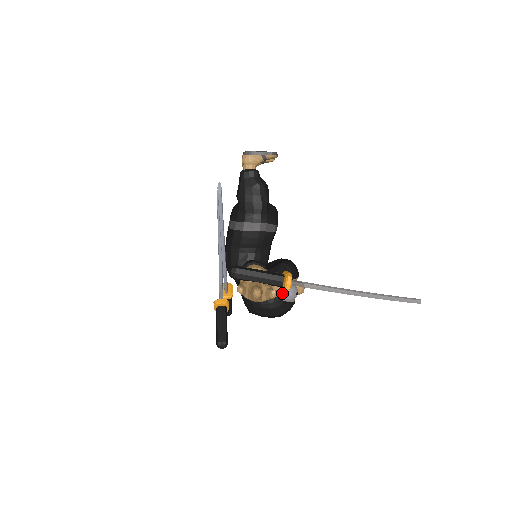
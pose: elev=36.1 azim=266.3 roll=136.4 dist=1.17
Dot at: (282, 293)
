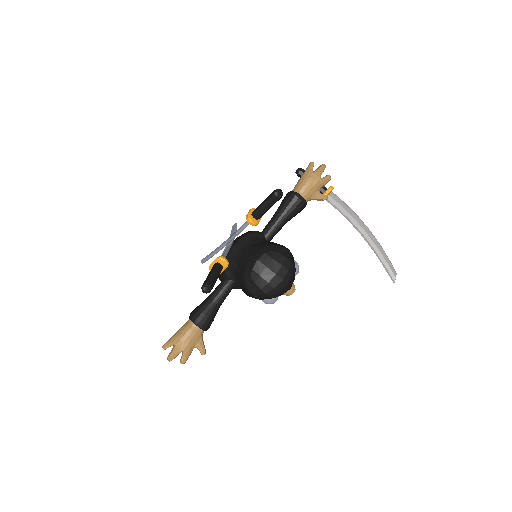
Dot at: occluded
